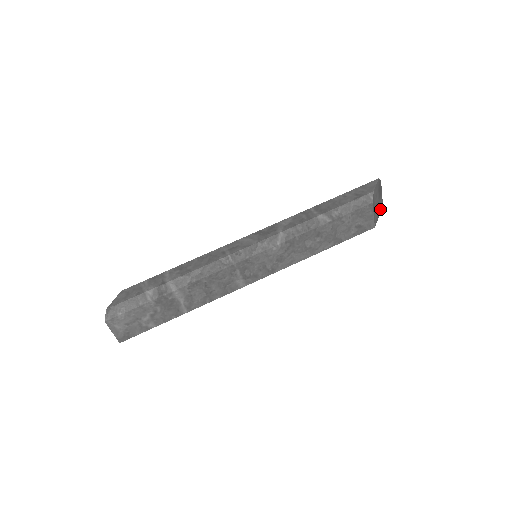
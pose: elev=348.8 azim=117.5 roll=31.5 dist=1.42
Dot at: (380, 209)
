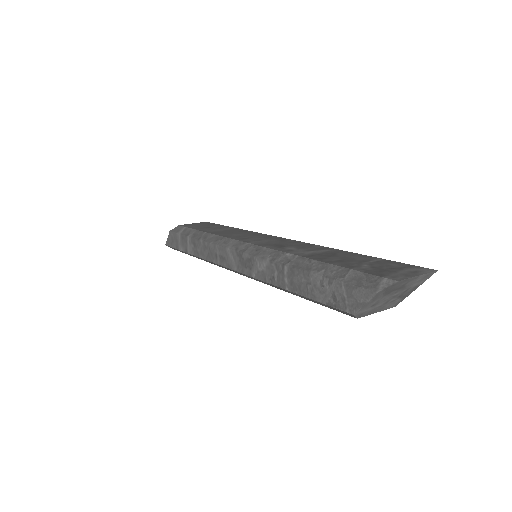
Dot at: (420, 282)
